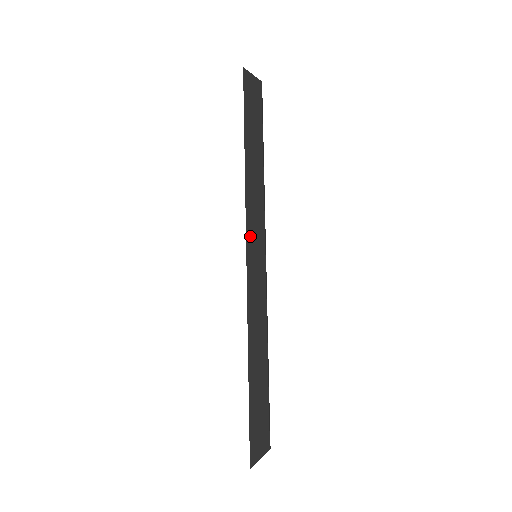
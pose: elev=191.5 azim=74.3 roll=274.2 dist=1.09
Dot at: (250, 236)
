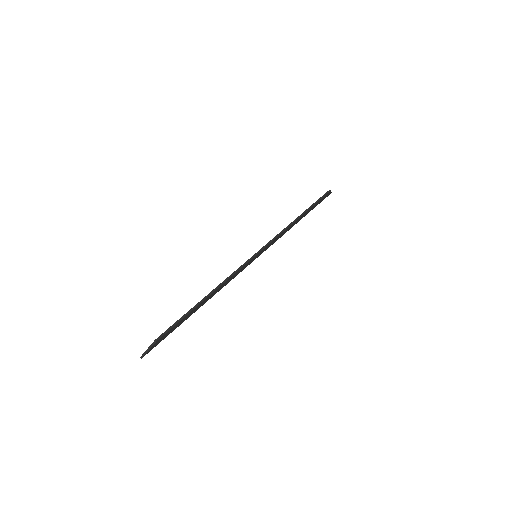
Dot at: occluded
